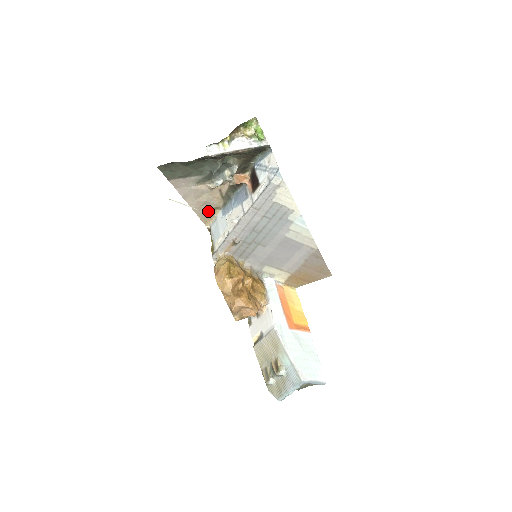
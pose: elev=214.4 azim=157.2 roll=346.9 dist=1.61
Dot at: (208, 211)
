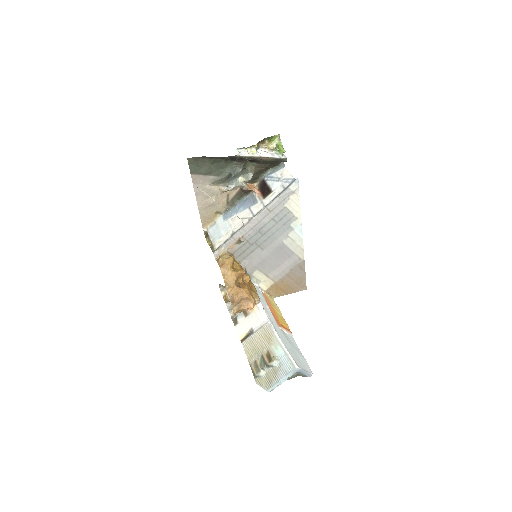
Dot at: (210, 214)
